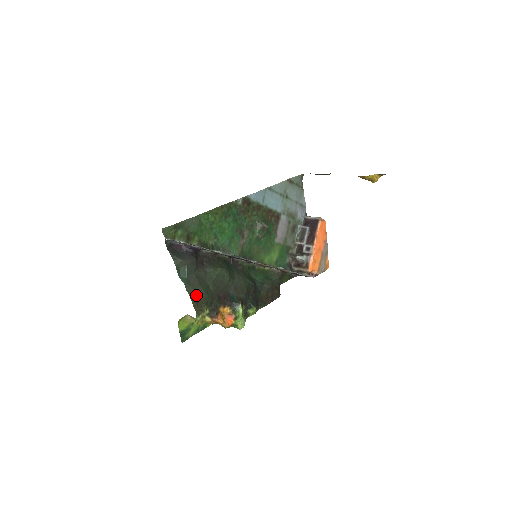
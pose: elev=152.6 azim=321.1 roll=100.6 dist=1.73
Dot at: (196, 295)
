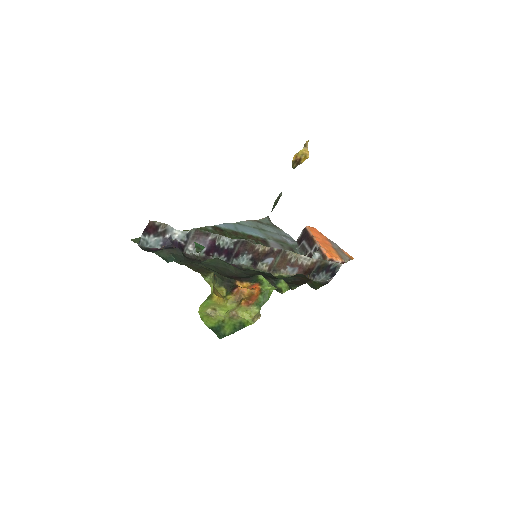
Dot at: (193, 266)
